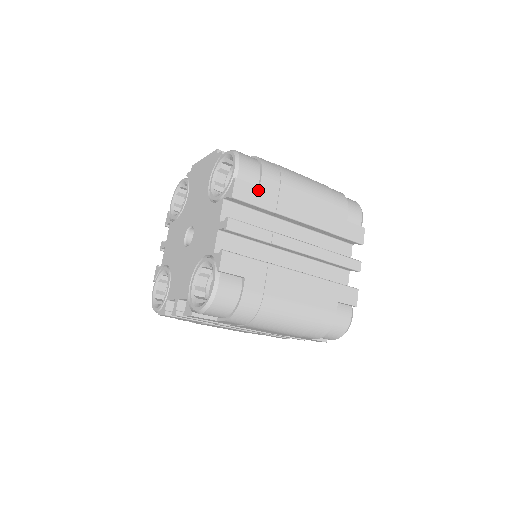
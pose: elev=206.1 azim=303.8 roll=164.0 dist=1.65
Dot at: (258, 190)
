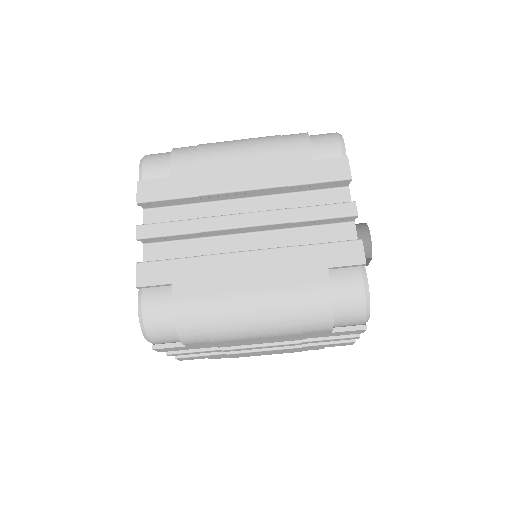
Dot at: (169, 181)
